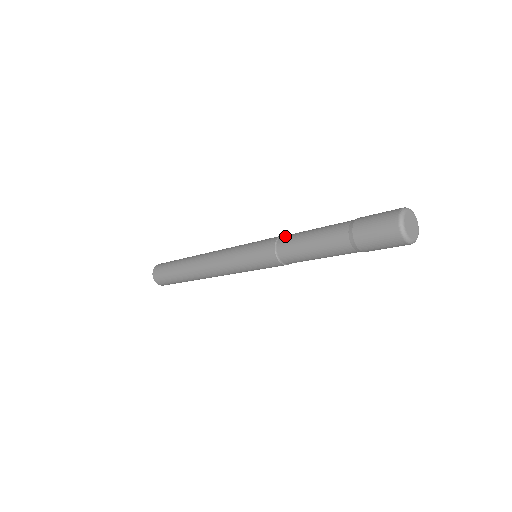
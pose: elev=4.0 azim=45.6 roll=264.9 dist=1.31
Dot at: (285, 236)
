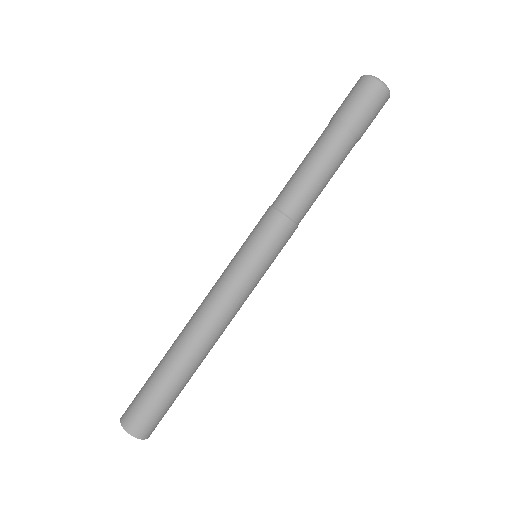
Dot at: (276, 198)
